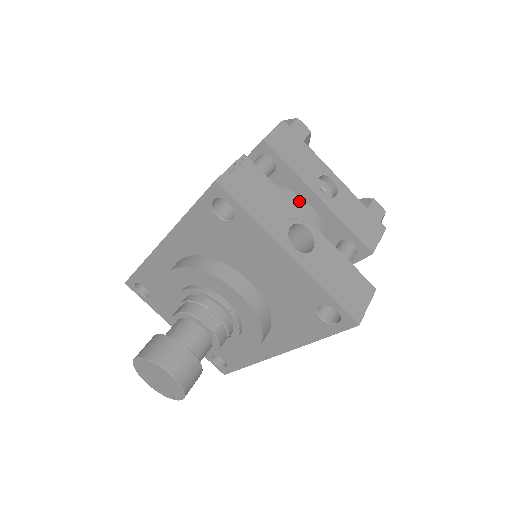
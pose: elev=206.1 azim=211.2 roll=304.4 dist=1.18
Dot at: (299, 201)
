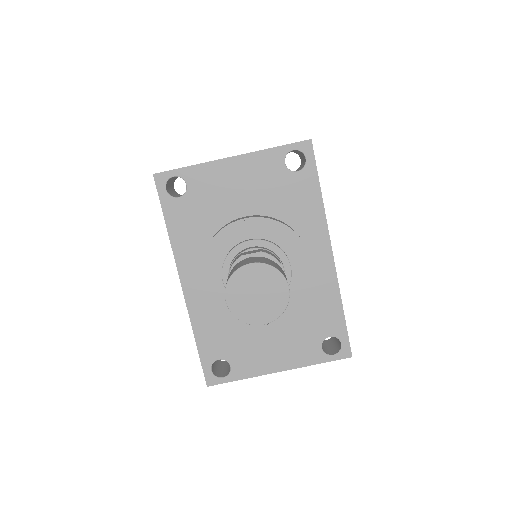
Dot at: occluded
